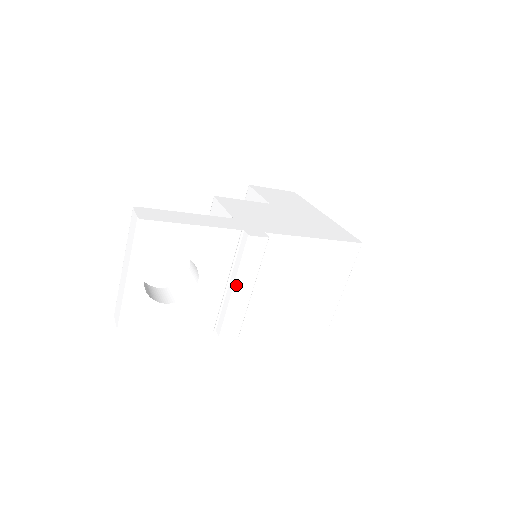
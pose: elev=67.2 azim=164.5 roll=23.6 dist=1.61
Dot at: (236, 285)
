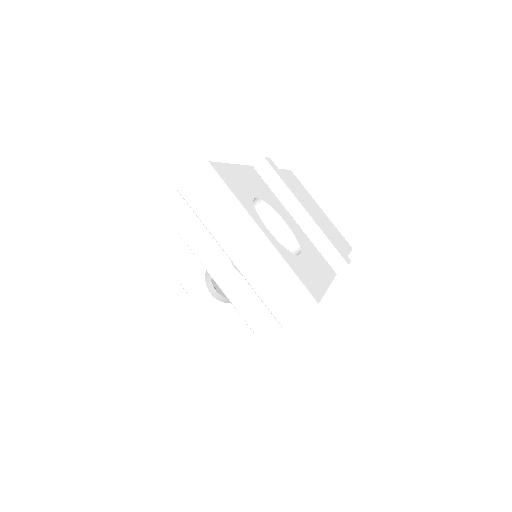
Dot at: (303, 207)
